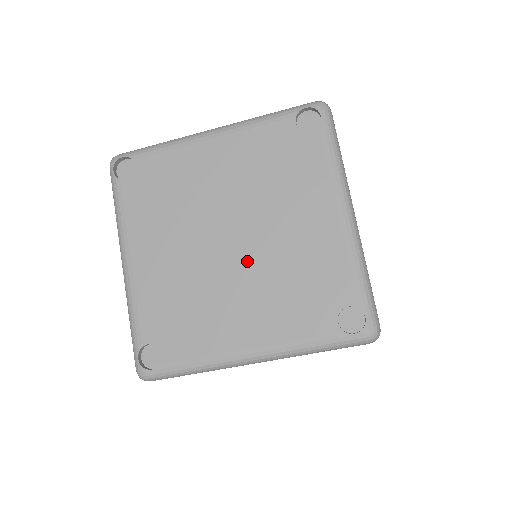
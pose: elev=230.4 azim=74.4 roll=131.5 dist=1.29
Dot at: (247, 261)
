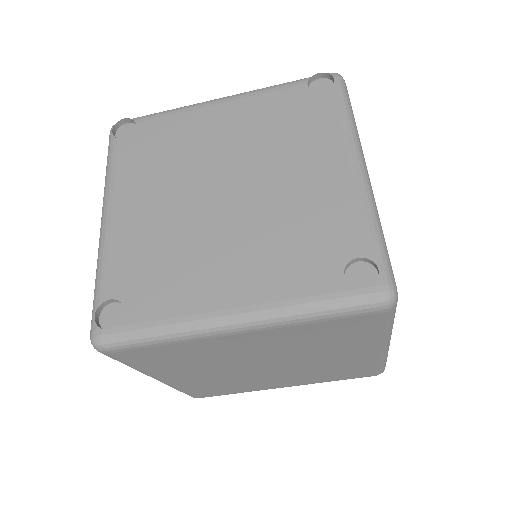
Dot at: (241, 214)
